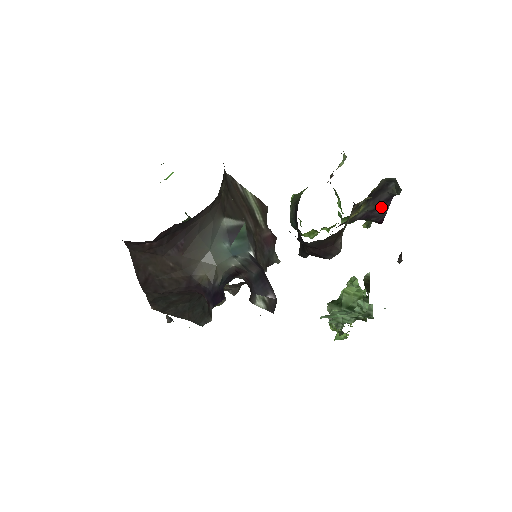
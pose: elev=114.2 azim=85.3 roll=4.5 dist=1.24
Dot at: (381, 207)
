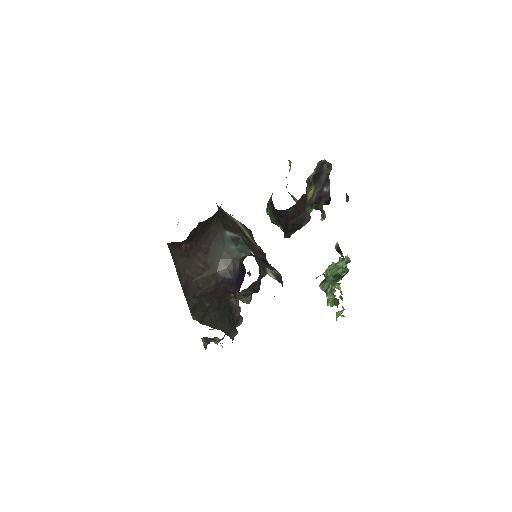
Dot at: (325, 187)
